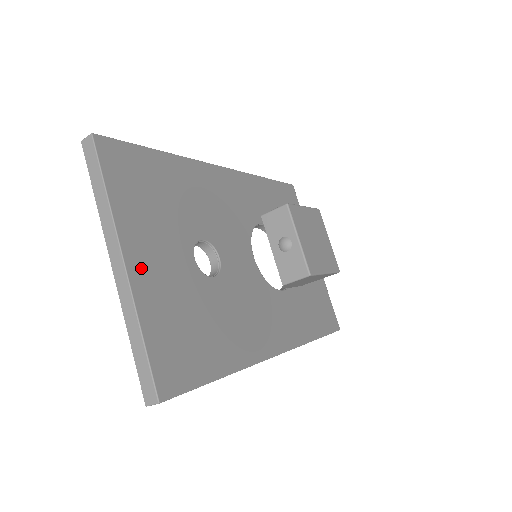
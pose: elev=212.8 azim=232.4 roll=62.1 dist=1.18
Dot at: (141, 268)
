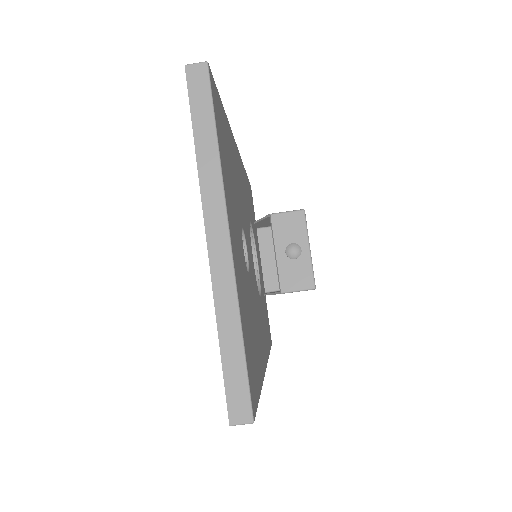
Dot at: (234, 249)
